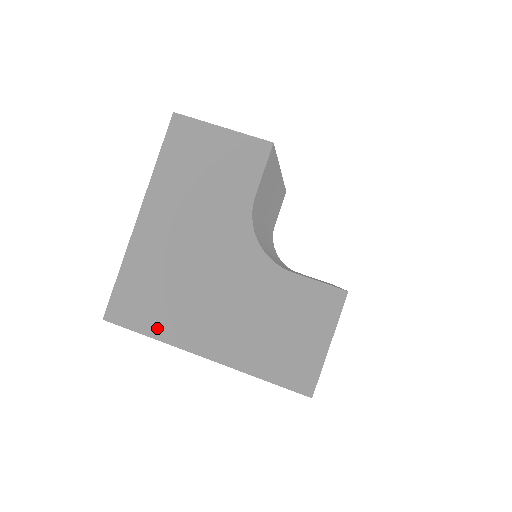
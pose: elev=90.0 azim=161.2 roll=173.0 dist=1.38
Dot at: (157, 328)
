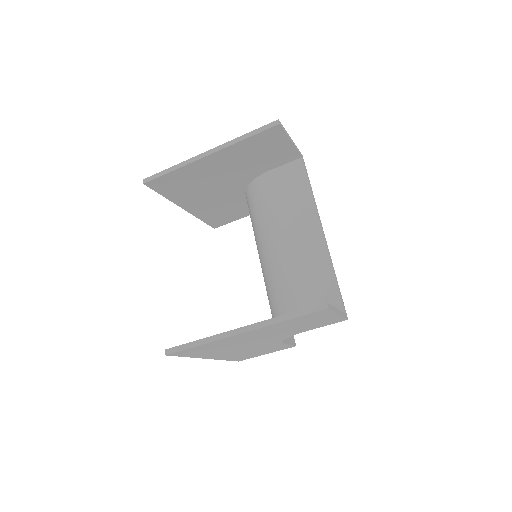
Dot at: (195, 355)
